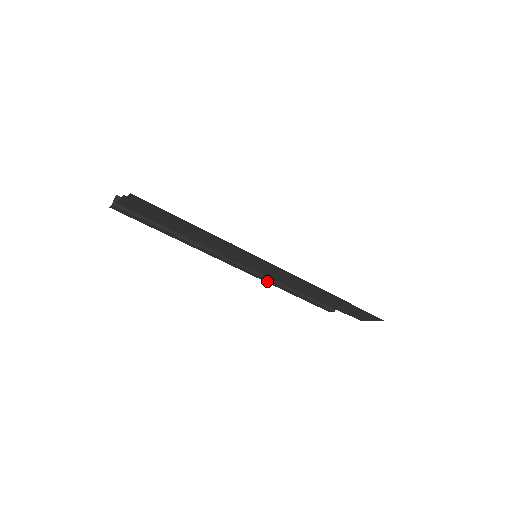
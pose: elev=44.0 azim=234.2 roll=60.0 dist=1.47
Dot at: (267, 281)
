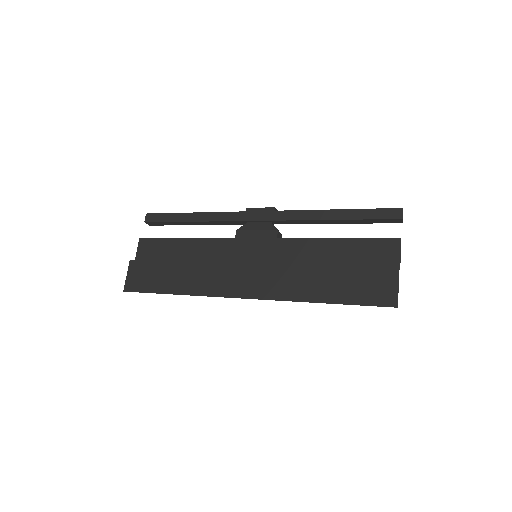
Dot at: occluded
